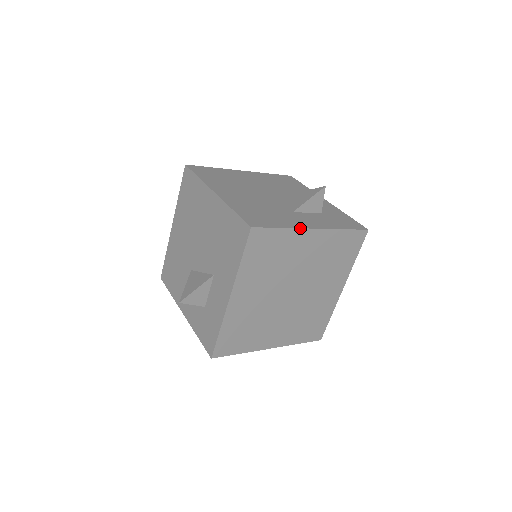
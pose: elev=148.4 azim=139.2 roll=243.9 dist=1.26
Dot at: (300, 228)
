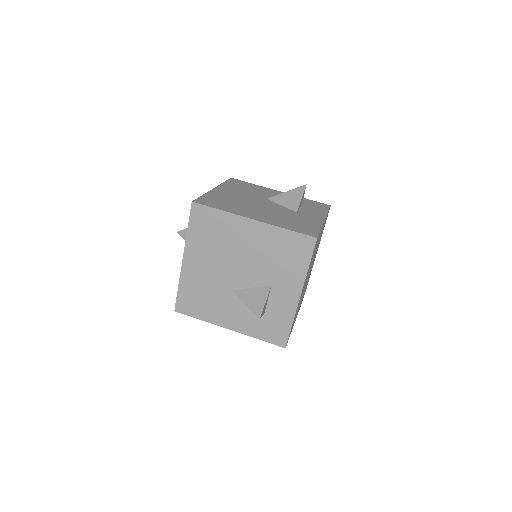
Dot at: occluded
